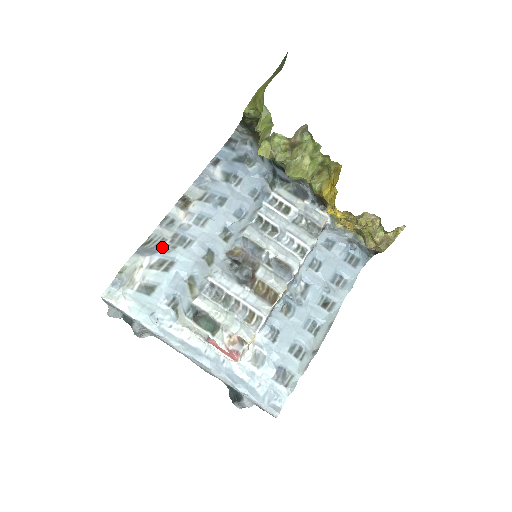
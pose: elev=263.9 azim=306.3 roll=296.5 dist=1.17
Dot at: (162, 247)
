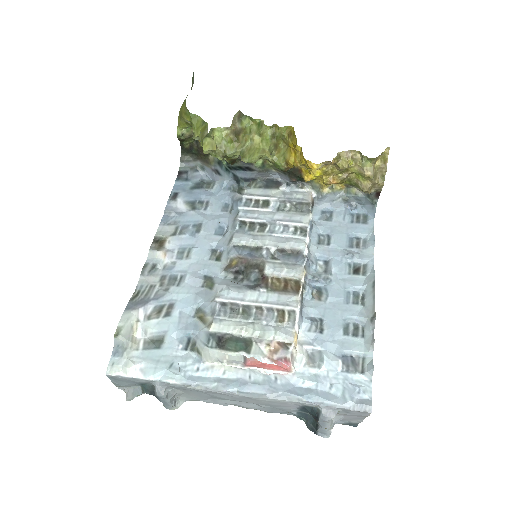
Dot at: (153, 294)
